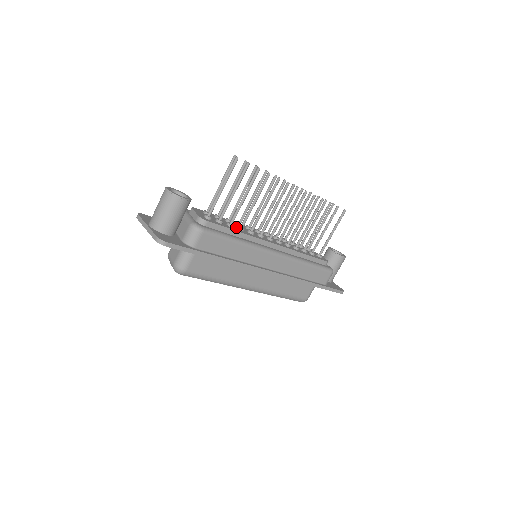
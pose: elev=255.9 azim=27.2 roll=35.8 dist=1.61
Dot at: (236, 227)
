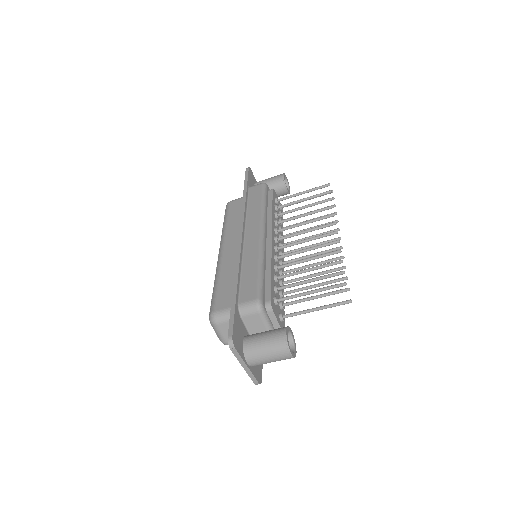
Dot at: (280, 284)
